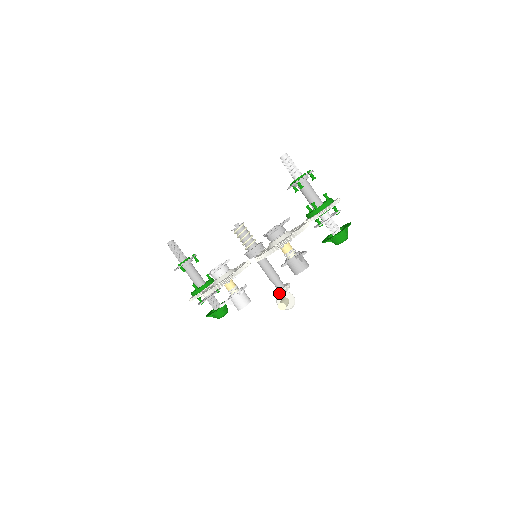
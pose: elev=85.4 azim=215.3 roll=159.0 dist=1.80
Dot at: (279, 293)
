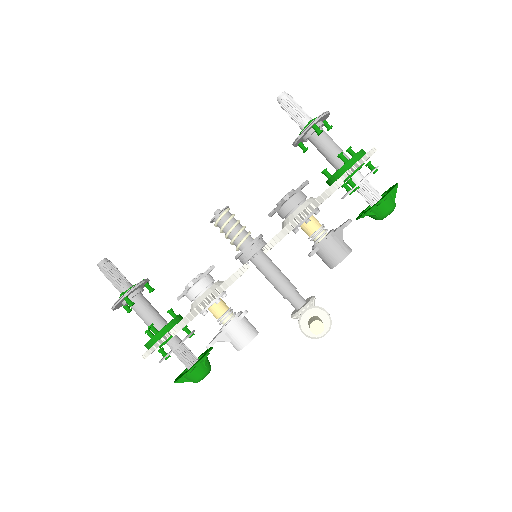
Dot at: (303, 311)
